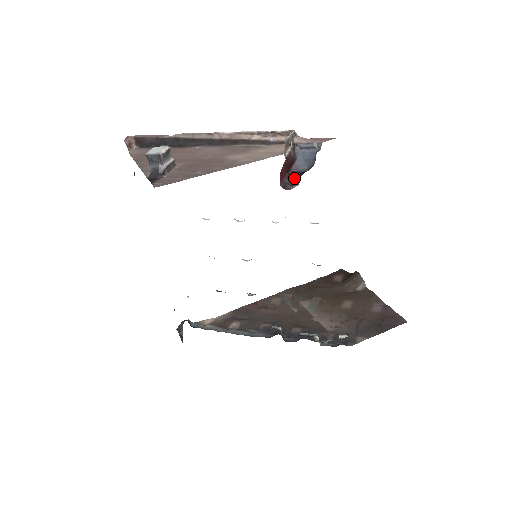
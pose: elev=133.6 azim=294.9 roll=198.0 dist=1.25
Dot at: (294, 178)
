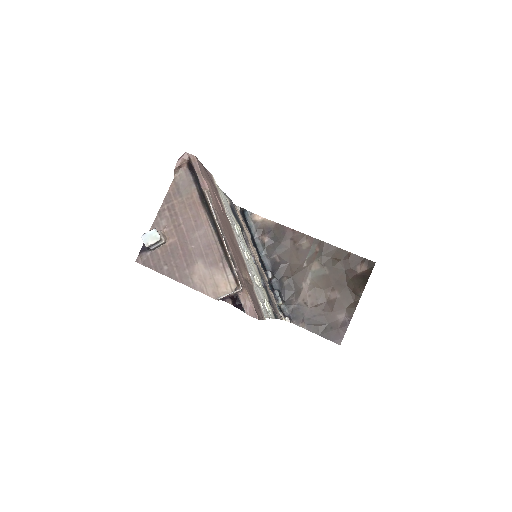
Dot at: (233, 300)
